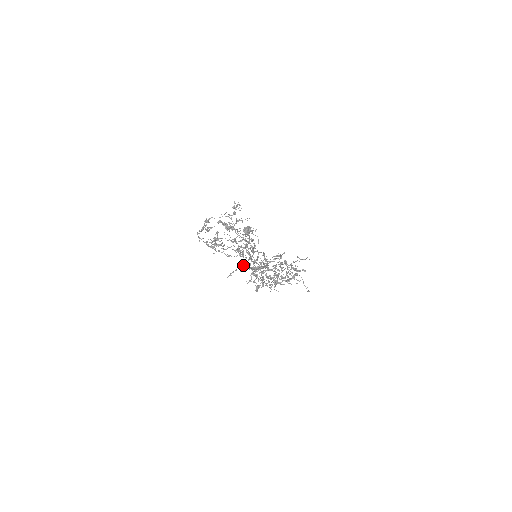
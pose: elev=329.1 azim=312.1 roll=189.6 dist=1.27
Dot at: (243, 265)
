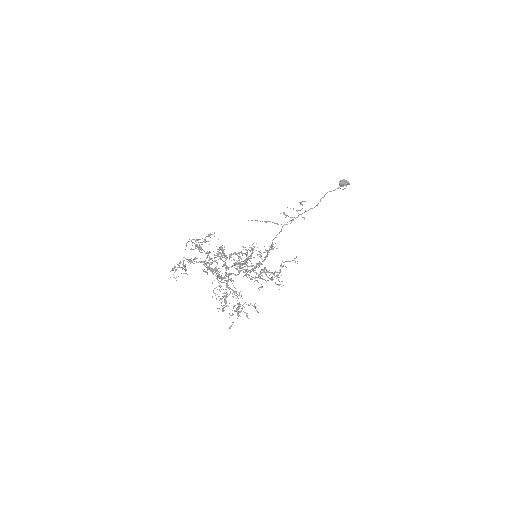
Dot at: (276, 223)
